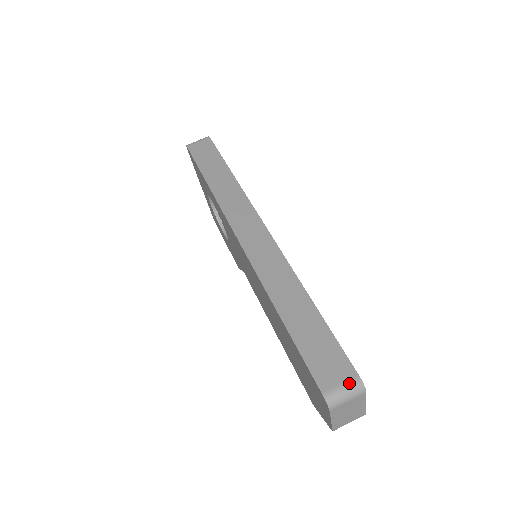
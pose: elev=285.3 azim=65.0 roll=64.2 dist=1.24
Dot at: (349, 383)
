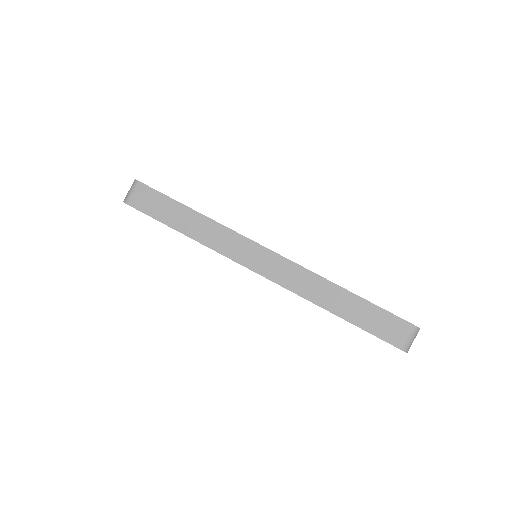
Dot at: (411, 333)
